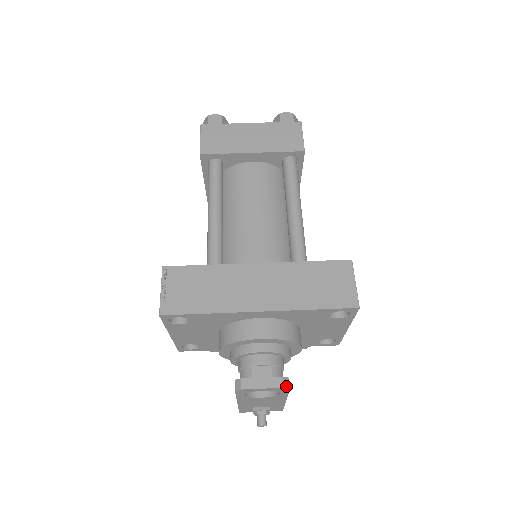
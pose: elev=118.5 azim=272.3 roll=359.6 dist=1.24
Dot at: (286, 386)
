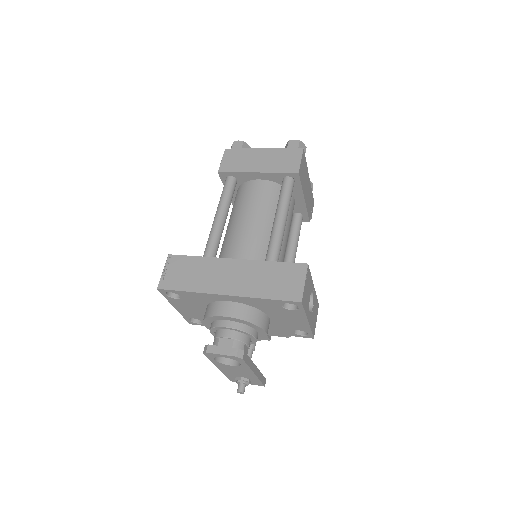
Dot at: (239, 356)
